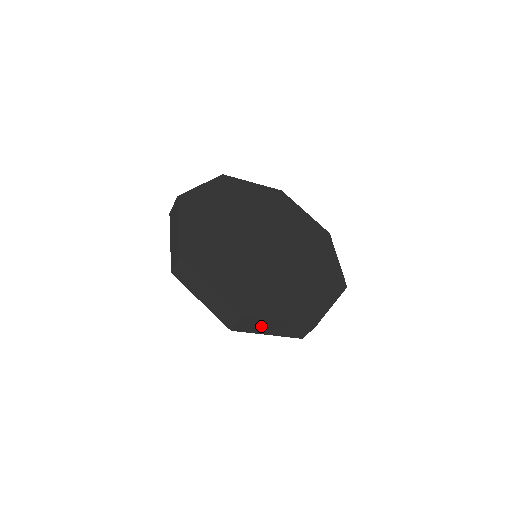
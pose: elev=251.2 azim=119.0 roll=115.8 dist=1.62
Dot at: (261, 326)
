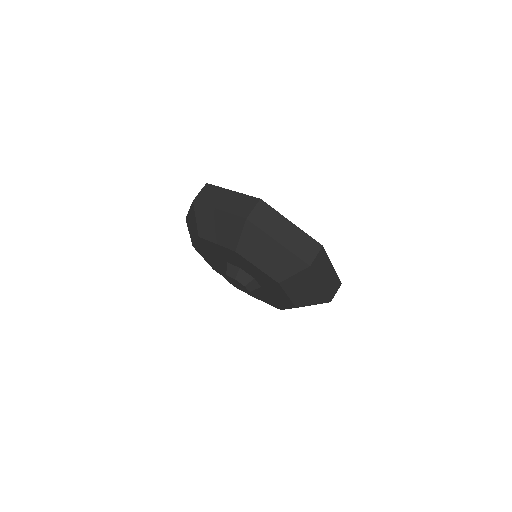
Dot at: (274, 223)
